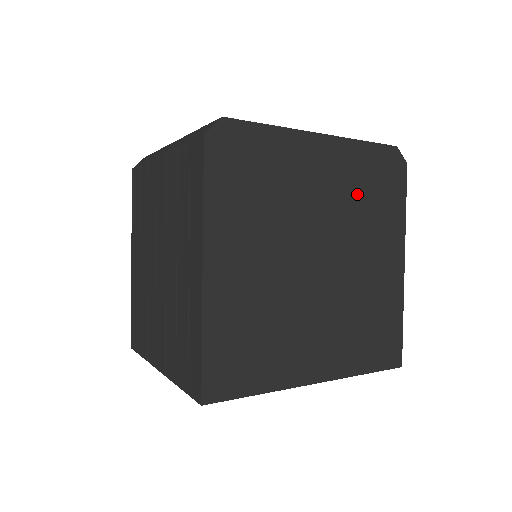
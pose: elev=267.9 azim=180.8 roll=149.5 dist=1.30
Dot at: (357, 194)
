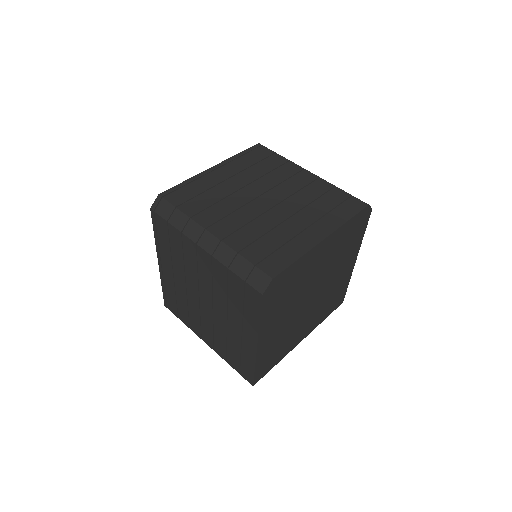
Dot at: (339, 250)
